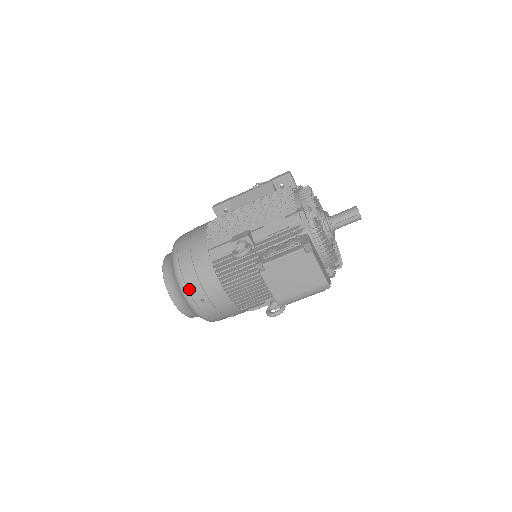
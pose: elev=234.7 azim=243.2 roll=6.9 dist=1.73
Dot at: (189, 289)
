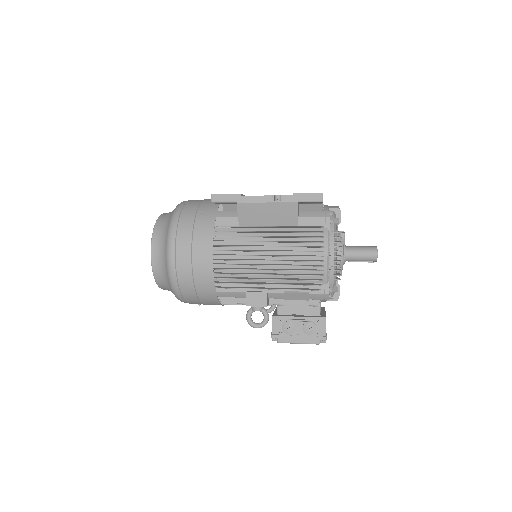
Dot at: (189, 303)
